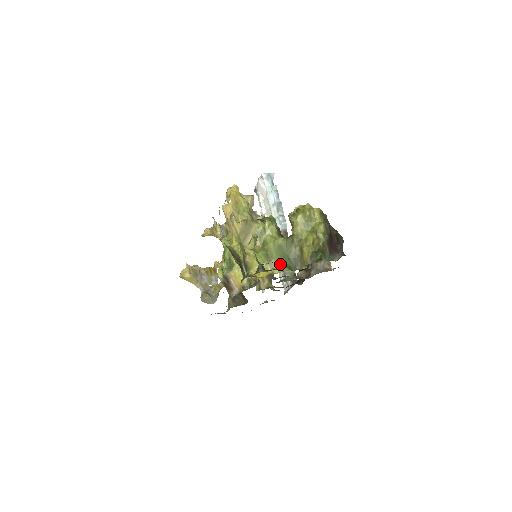
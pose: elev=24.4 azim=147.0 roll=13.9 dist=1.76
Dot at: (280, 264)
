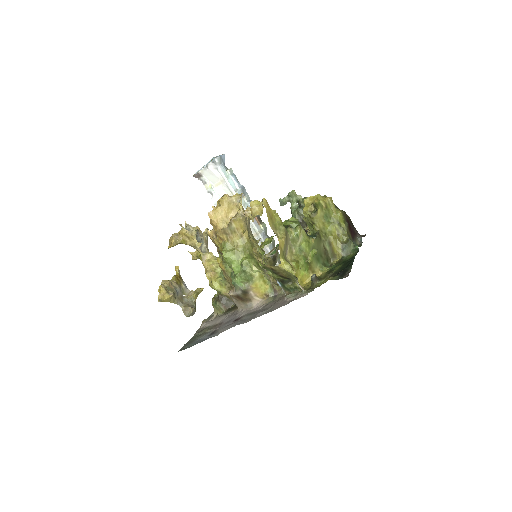
Dot at: (317, 265)
